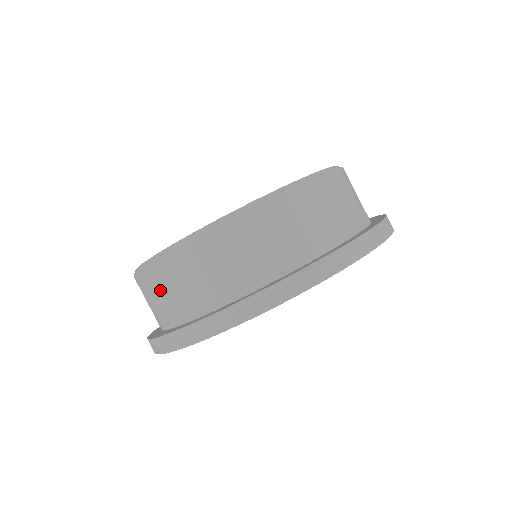
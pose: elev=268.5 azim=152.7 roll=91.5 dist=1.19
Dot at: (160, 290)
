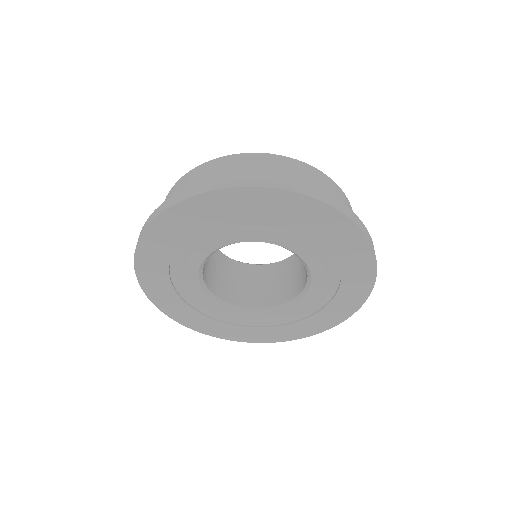
Dot at: (218, 171)
